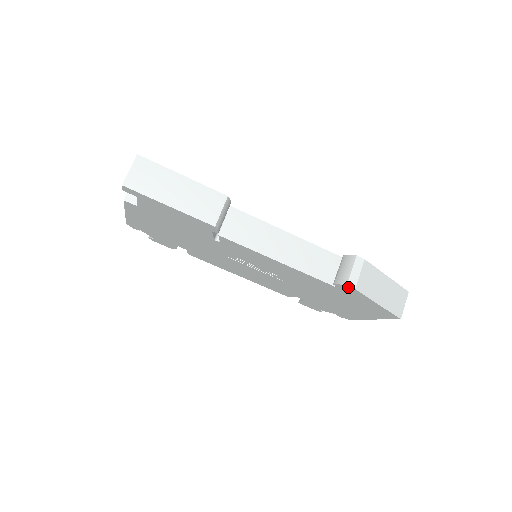
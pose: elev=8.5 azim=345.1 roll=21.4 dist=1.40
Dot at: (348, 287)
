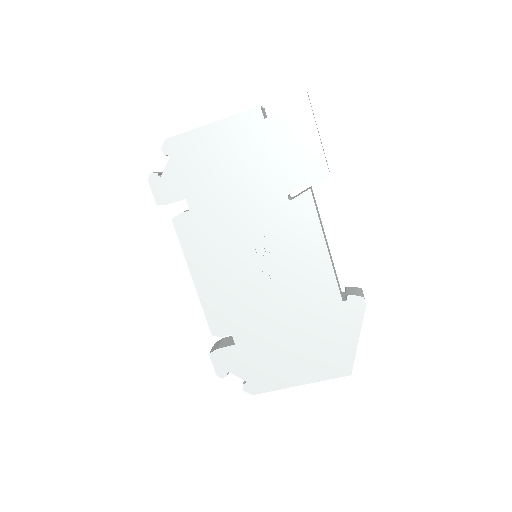
Dot at: (361, 301)
